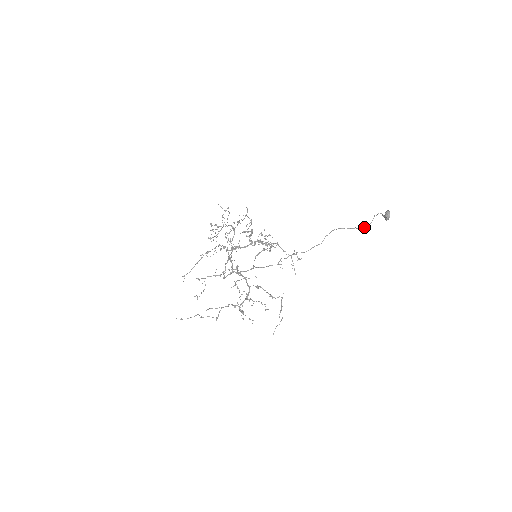
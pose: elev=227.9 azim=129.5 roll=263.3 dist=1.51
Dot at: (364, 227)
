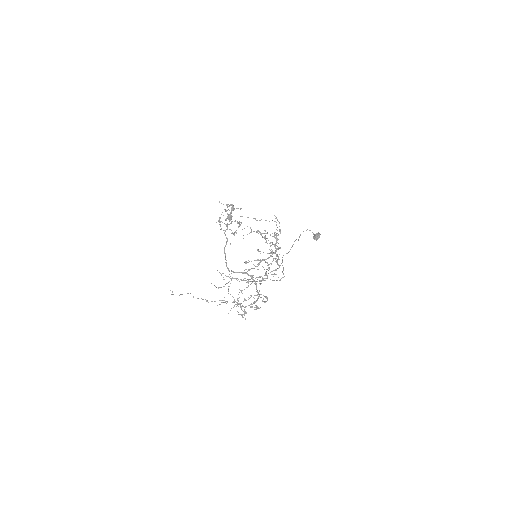
Dot at: occluded
